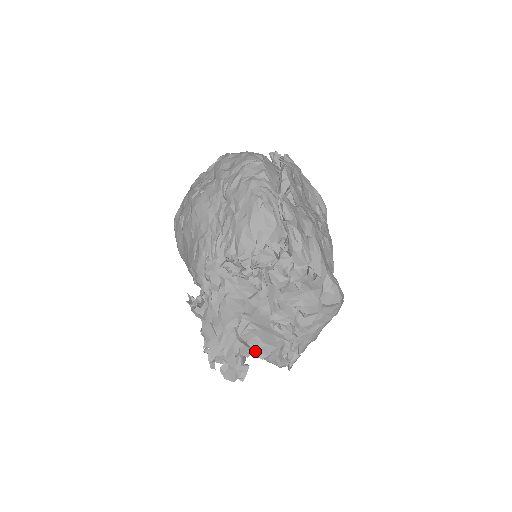
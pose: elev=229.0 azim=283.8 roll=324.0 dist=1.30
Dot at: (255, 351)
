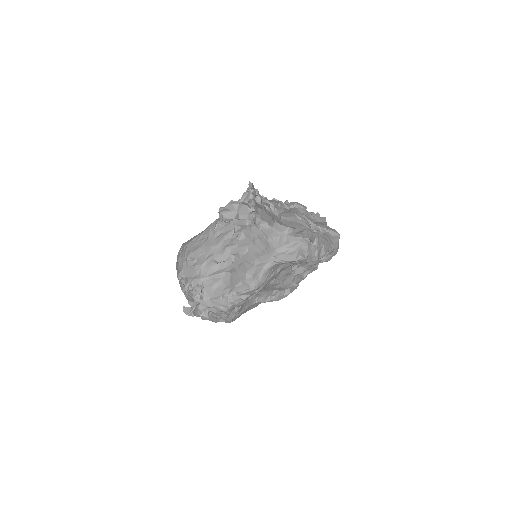
Dot at: (281, 225)
